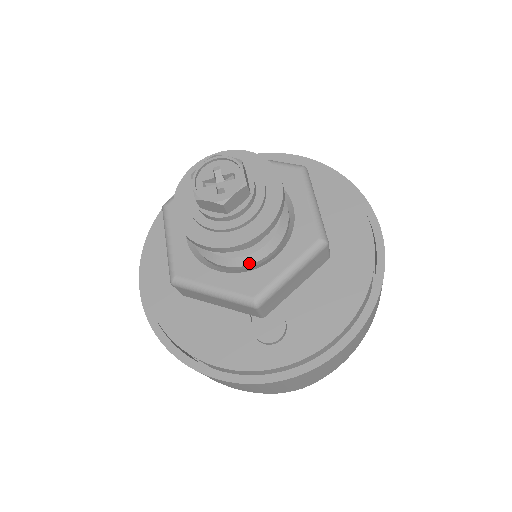
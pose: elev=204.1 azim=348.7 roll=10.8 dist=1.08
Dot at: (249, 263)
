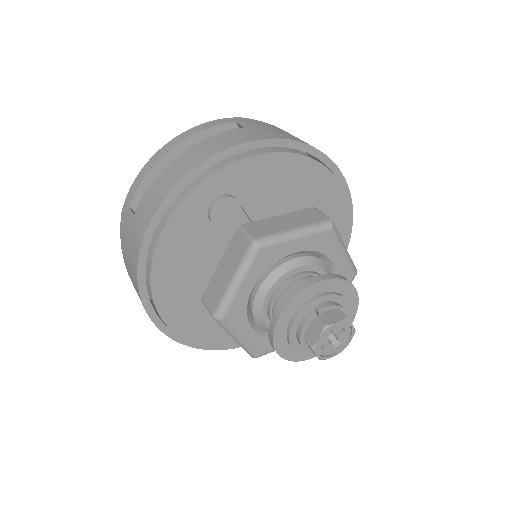
Dot at: occluded
